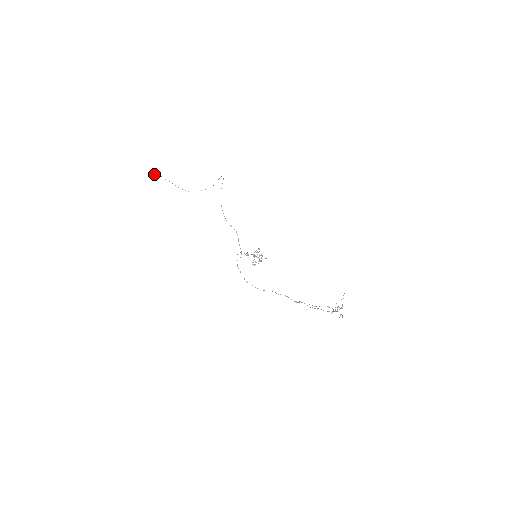
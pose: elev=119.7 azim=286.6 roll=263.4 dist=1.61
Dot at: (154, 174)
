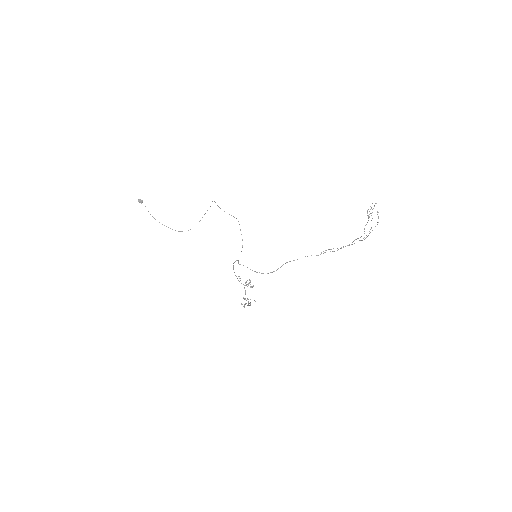
Dot at: (141, 200)
